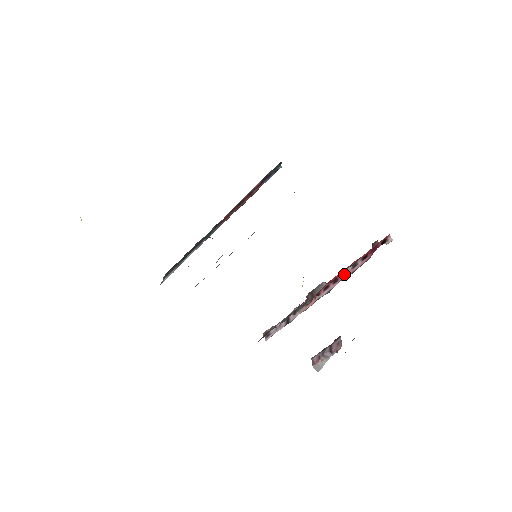
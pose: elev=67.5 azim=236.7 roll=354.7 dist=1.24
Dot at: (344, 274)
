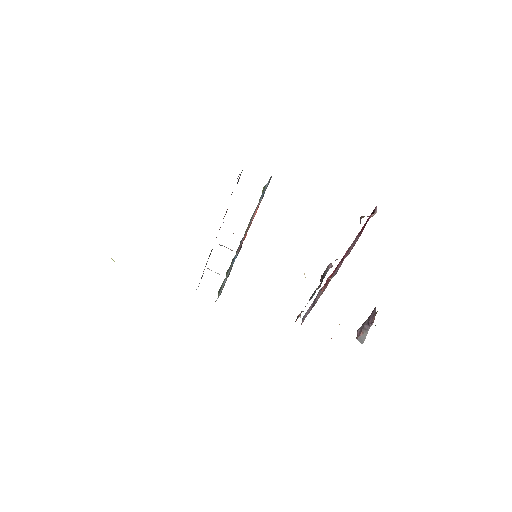
Dot at: (347, 252)
